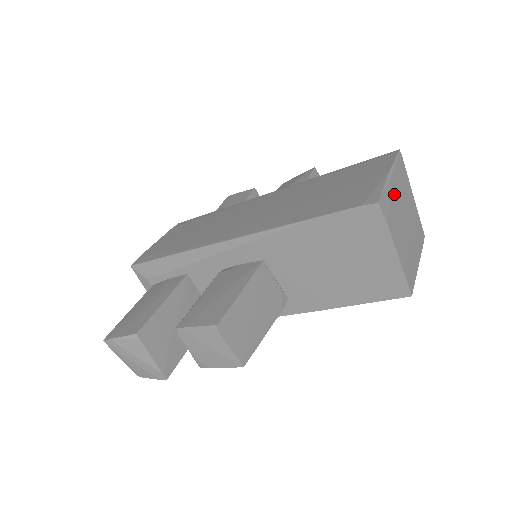
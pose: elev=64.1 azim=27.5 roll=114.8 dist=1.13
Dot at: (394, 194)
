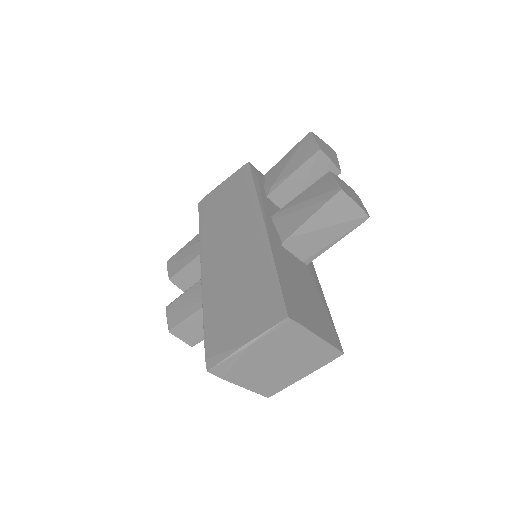
Dot at: (249, 356)
